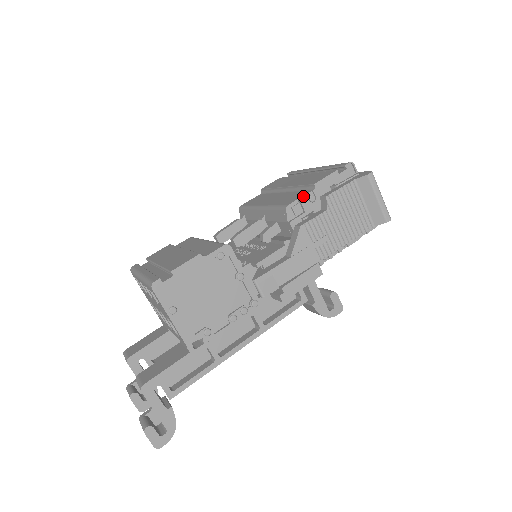
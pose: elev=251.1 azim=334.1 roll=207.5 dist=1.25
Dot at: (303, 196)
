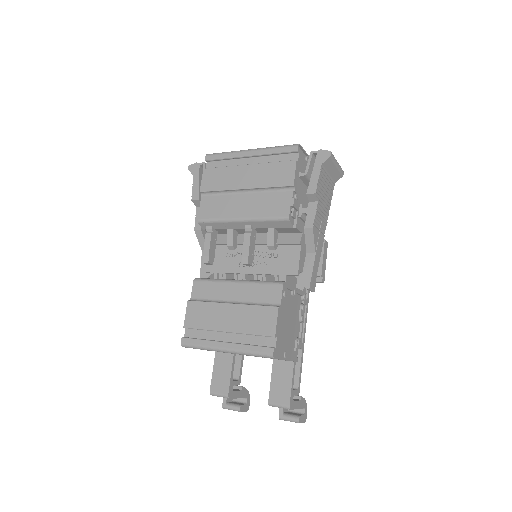
Dot at: (293, 201)
